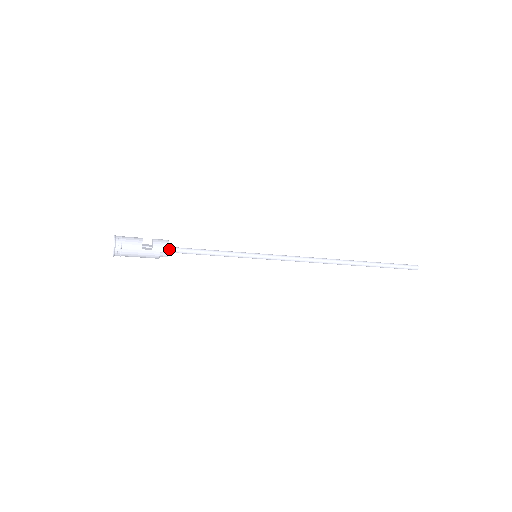
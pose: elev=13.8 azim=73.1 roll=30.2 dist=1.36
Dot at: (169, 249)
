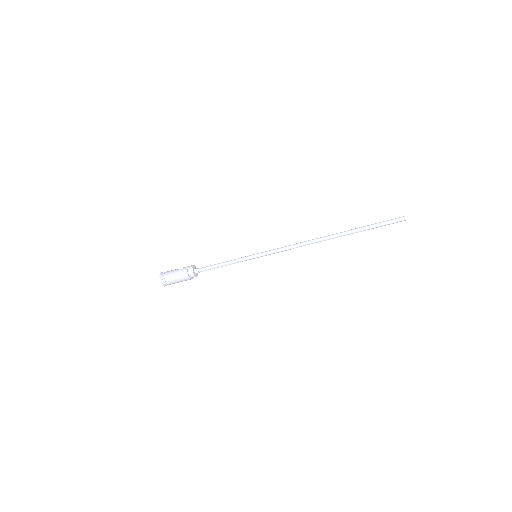
Dot at: (195, 269)
